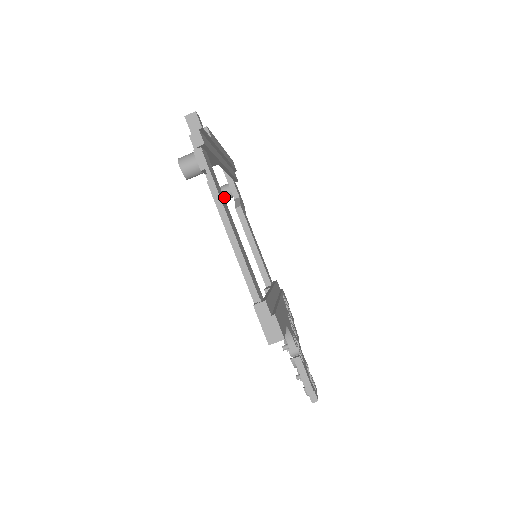
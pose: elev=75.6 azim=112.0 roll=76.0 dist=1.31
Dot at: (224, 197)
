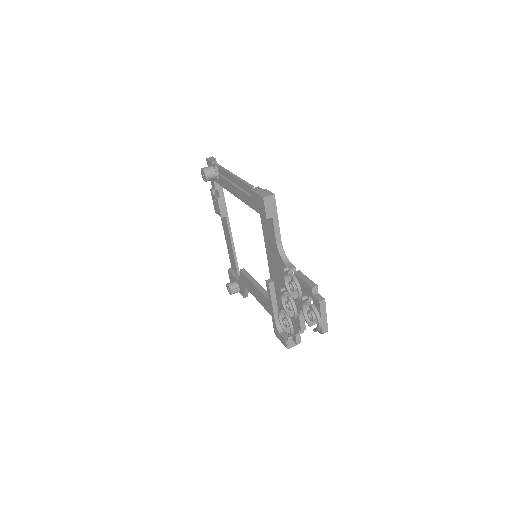
Dot at: (231, 286)
